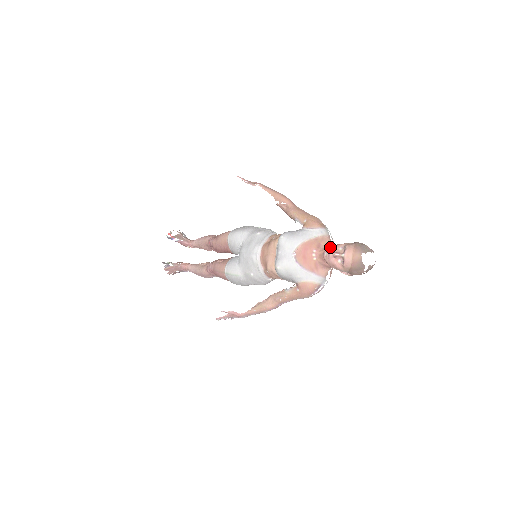
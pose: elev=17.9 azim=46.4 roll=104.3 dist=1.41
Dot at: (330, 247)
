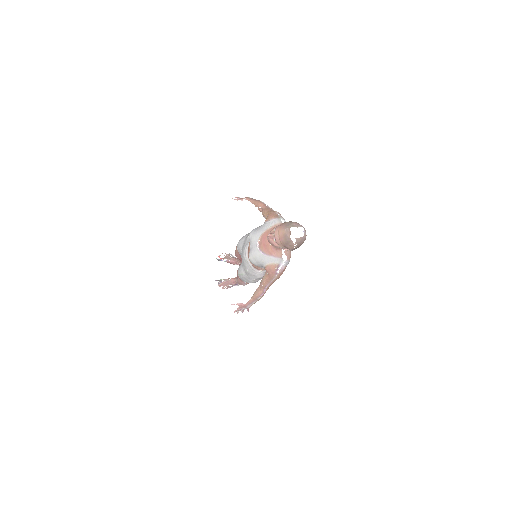
Dot at: (270, 231)
